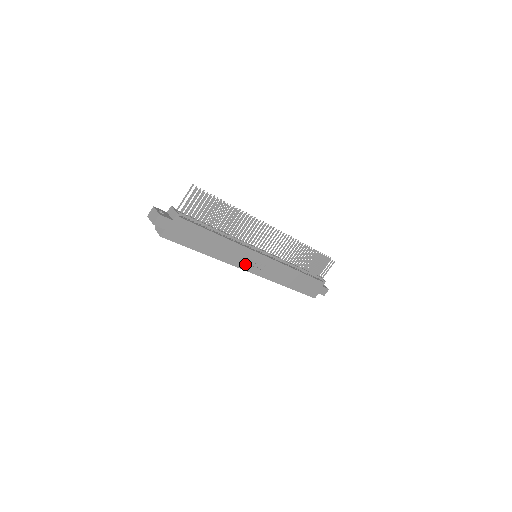
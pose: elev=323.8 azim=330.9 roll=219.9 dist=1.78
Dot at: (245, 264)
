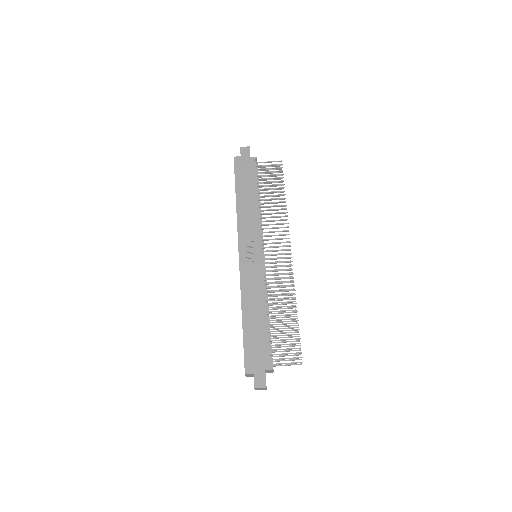
Dot at: (244, 241)
